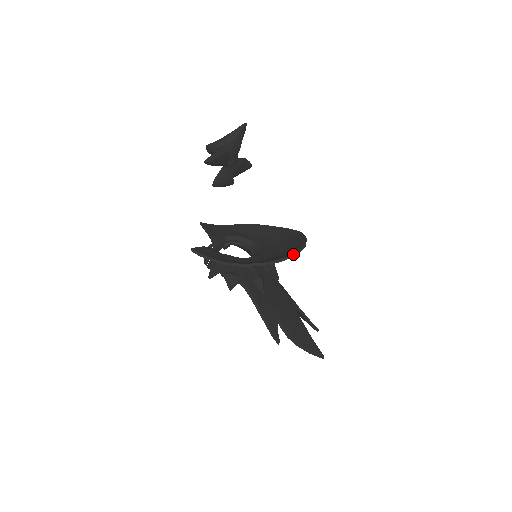
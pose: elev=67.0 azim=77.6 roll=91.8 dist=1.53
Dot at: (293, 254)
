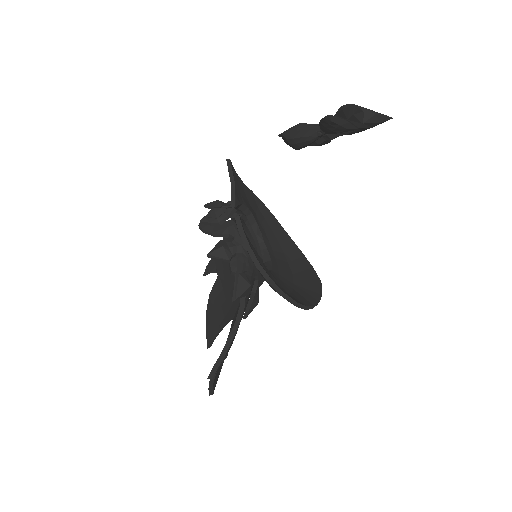
Dot at: (315, 305)
